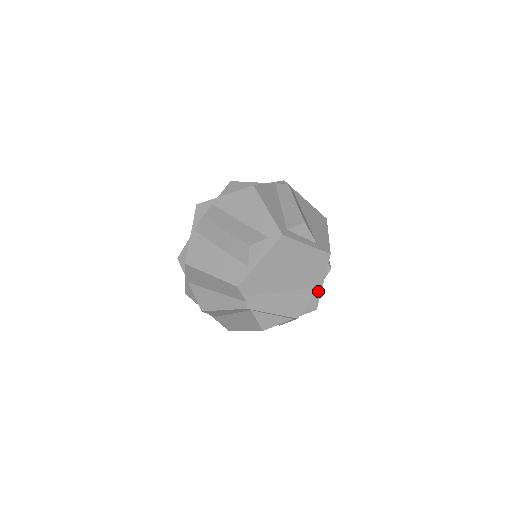
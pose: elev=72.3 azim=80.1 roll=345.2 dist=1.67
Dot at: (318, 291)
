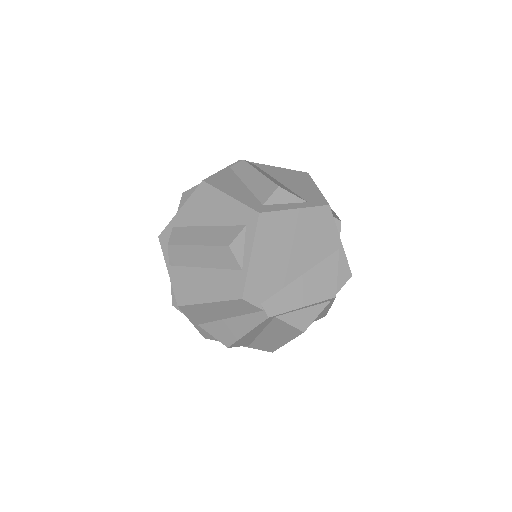
Dot at: (341, 254)
